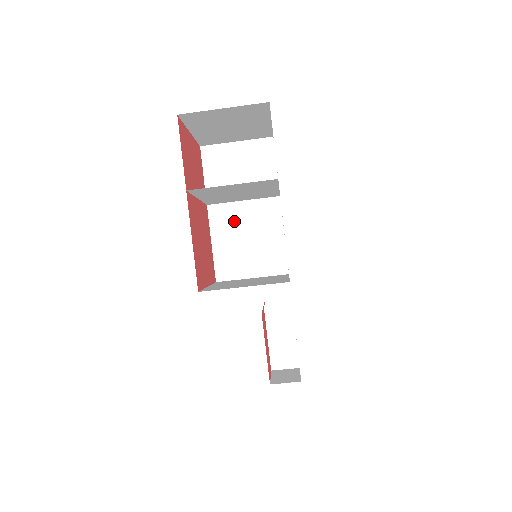
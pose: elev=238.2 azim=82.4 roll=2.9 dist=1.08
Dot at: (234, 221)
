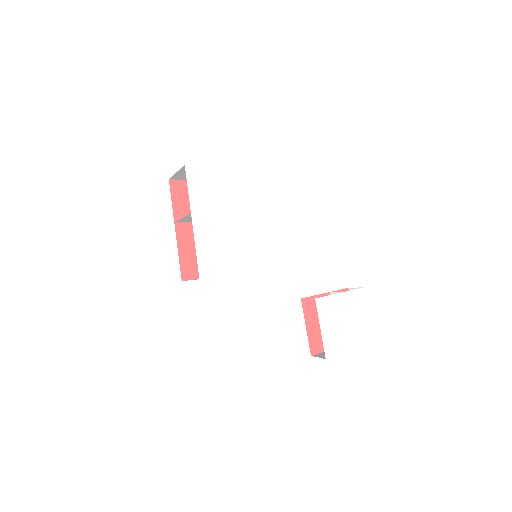
Dot at: occluded
